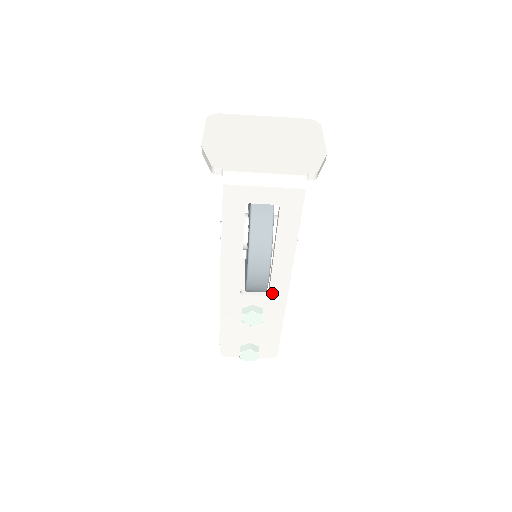
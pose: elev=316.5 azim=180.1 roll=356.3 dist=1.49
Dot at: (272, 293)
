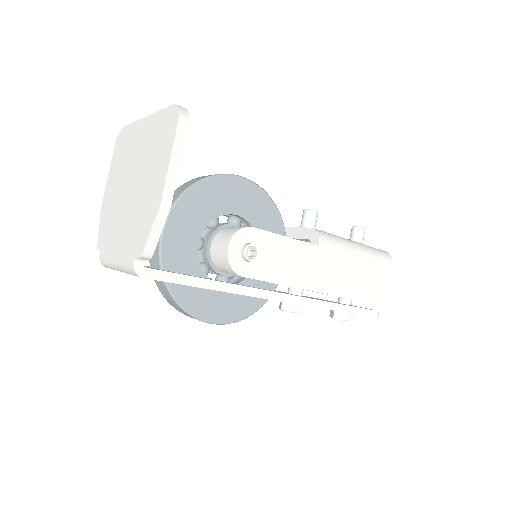
Dot at: occluded
